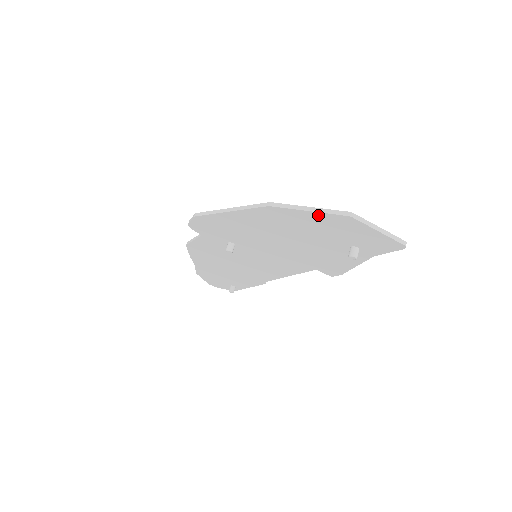
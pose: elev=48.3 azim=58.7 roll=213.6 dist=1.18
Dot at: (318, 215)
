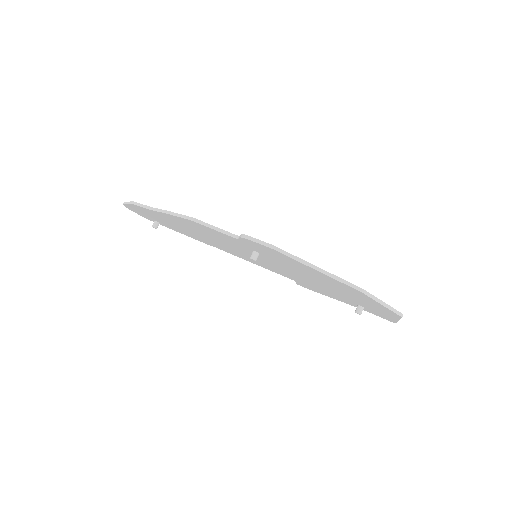
Dot at: (383, 307)
